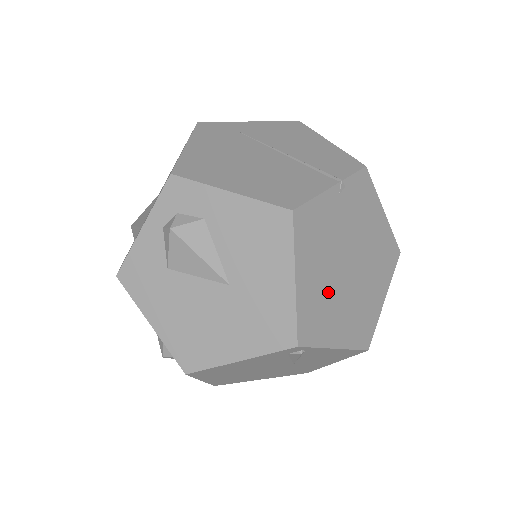
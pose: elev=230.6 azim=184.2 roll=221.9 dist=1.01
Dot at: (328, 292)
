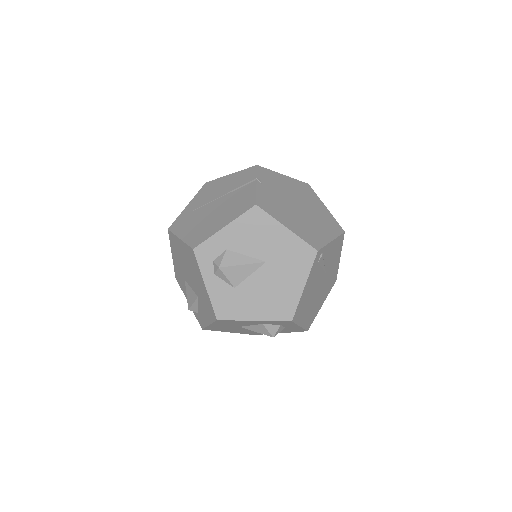
Dot at: (303, 223)
